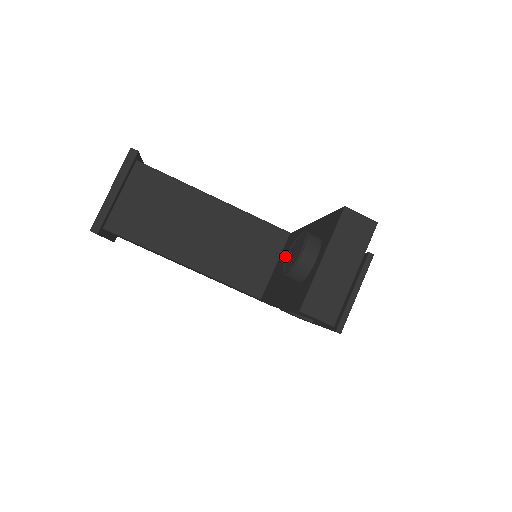
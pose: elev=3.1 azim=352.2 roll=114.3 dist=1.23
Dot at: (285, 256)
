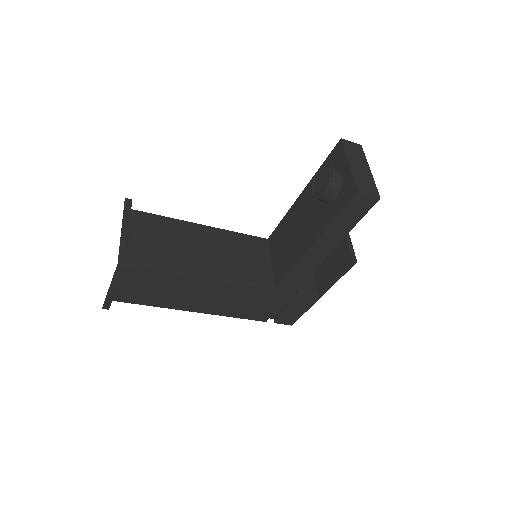
Dot at: (282, 241)
